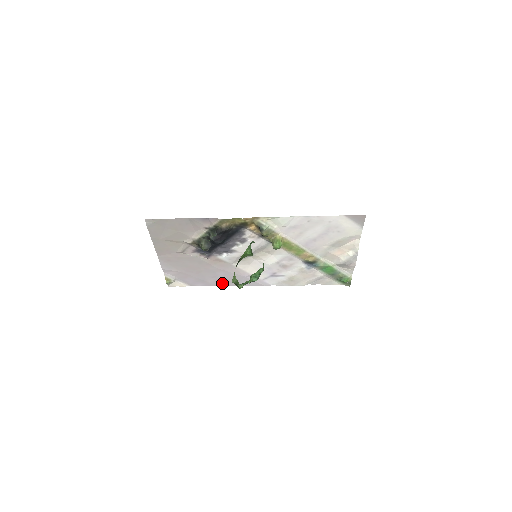
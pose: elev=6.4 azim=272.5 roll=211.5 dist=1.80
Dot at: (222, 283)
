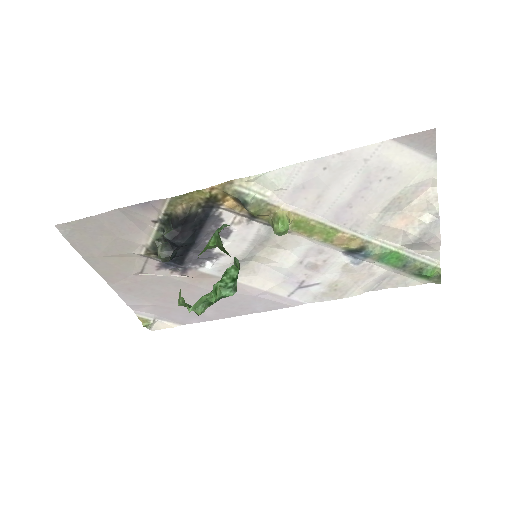
Dot at: (226, 313)
